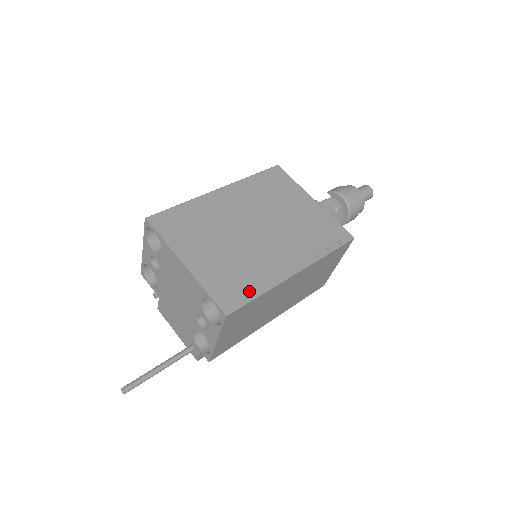
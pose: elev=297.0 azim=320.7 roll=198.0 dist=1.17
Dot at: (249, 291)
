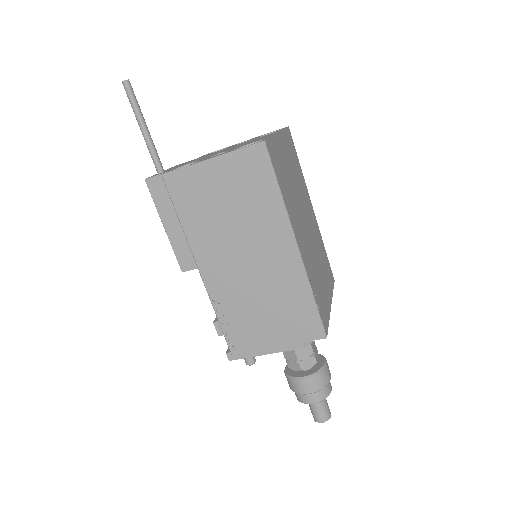
Dot at: (280, 180)
